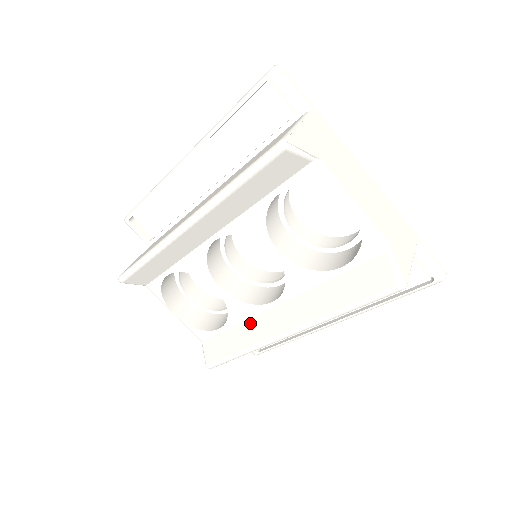
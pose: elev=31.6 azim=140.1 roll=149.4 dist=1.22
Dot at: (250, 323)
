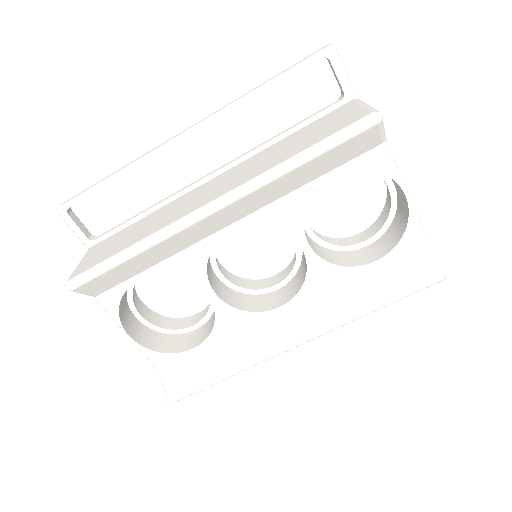
Dot at: (243, 336)
